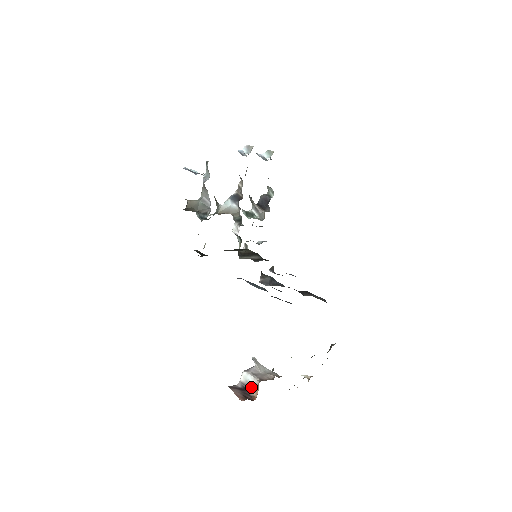
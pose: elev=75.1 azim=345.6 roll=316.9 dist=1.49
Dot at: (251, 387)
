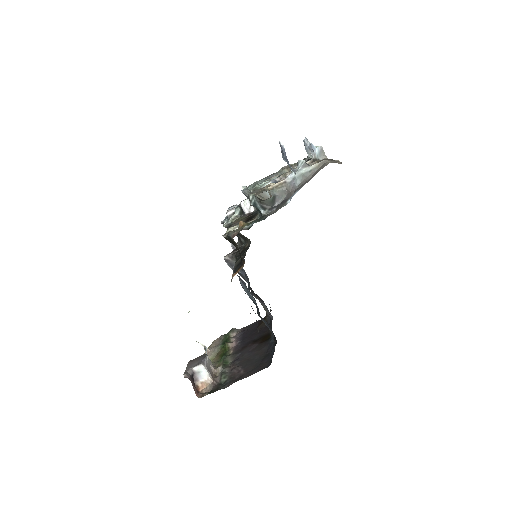
Dot at: (200, 378)
